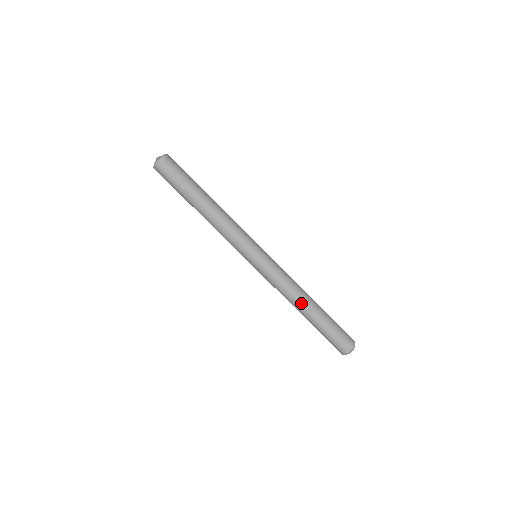
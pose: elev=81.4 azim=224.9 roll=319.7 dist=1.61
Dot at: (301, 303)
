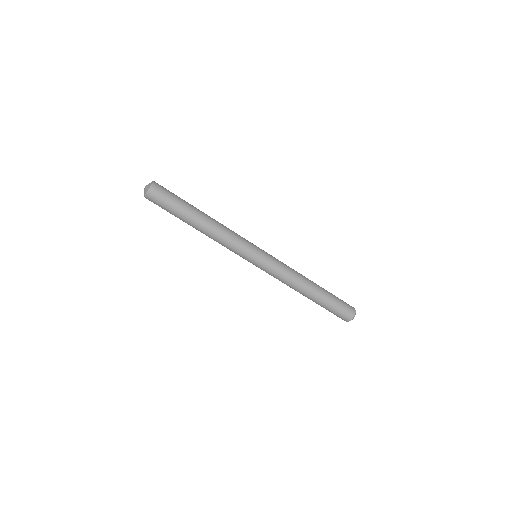
Dot at: (299, 292)
